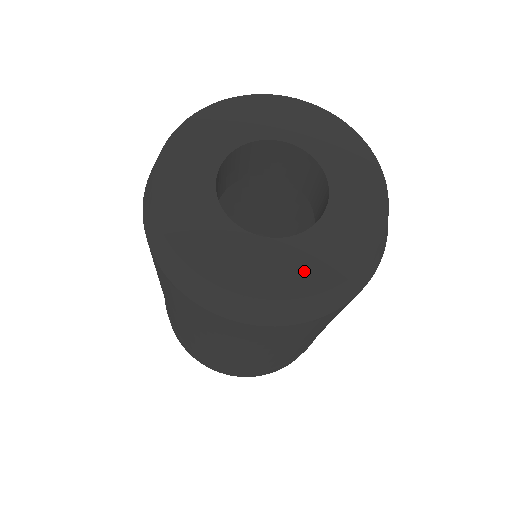
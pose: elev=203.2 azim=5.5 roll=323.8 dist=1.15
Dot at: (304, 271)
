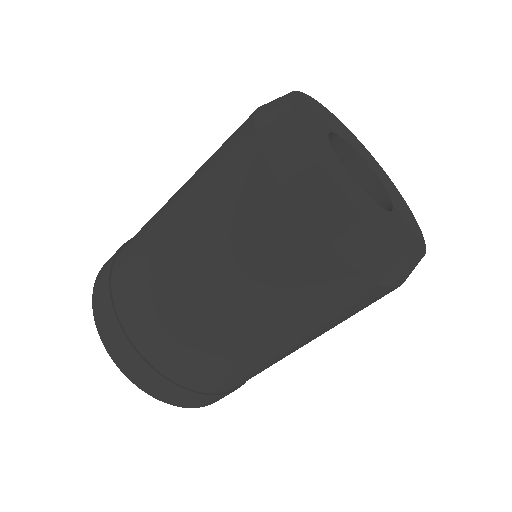
Dot at: (378, 219)
